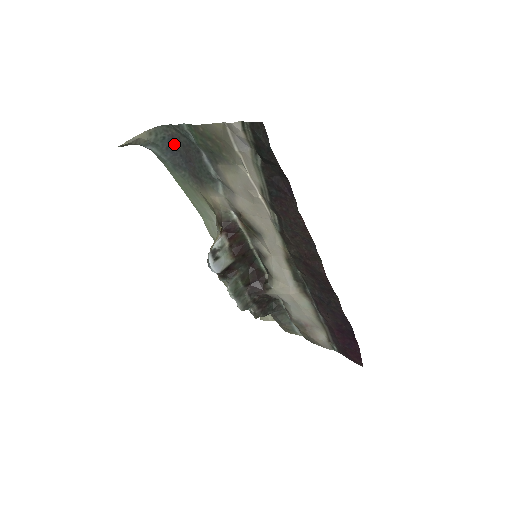
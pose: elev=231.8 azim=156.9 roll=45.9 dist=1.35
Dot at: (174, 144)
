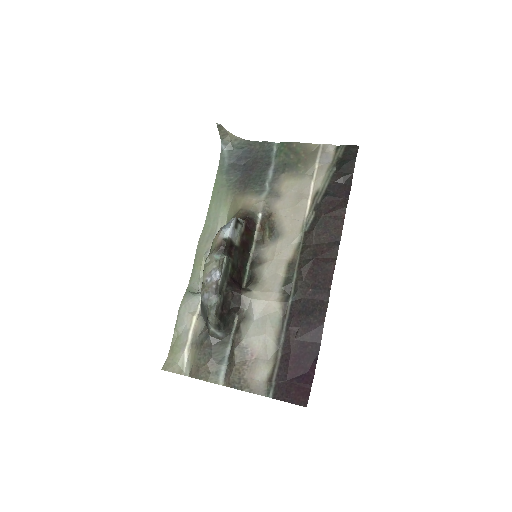
Dot at: (247, 155)
